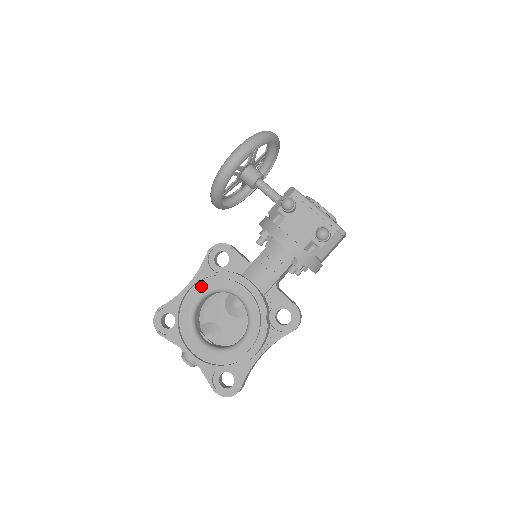
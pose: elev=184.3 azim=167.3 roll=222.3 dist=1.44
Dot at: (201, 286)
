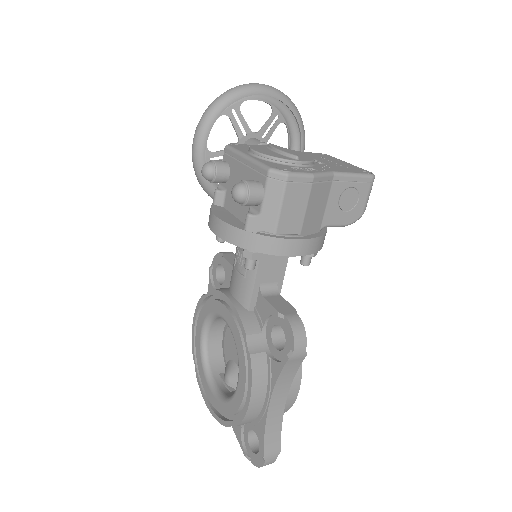
Dot at: (200, 316)
